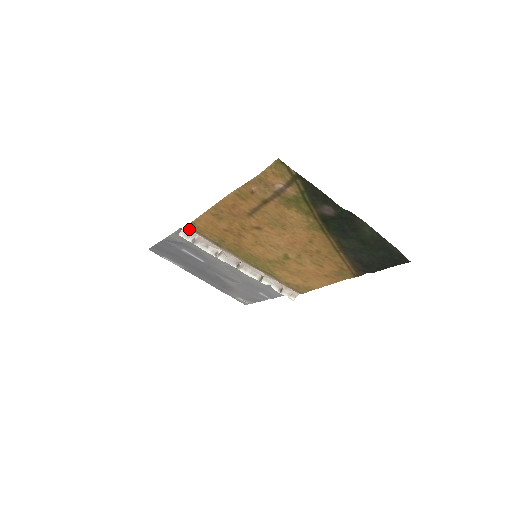
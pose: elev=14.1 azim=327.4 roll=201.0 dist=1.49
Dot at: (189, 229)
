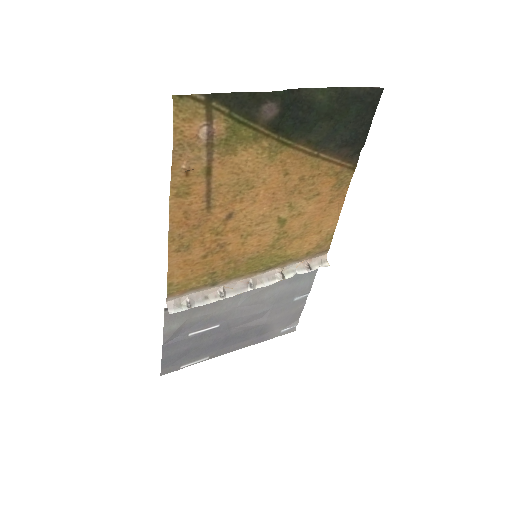
Dot at: (173, 299)
